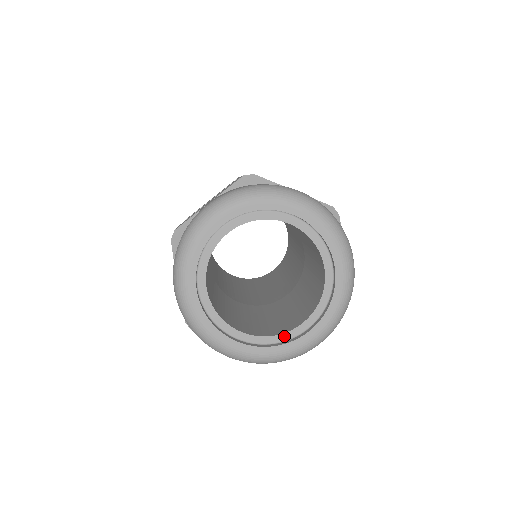
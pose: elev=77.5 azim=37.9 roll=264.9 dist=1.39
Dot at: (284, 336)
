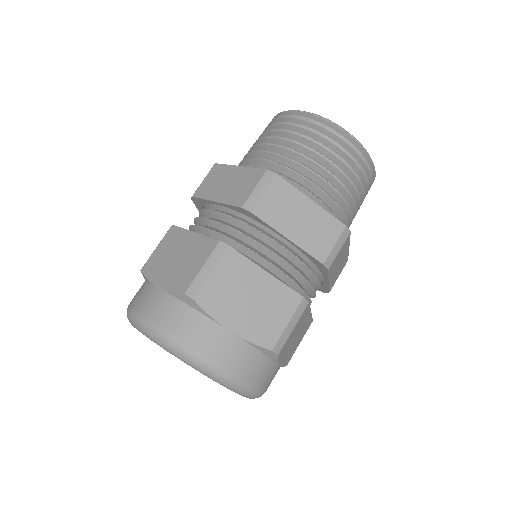
Dot at: occluded
